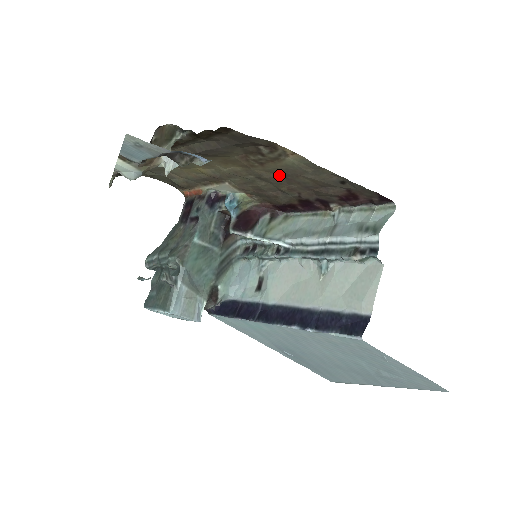
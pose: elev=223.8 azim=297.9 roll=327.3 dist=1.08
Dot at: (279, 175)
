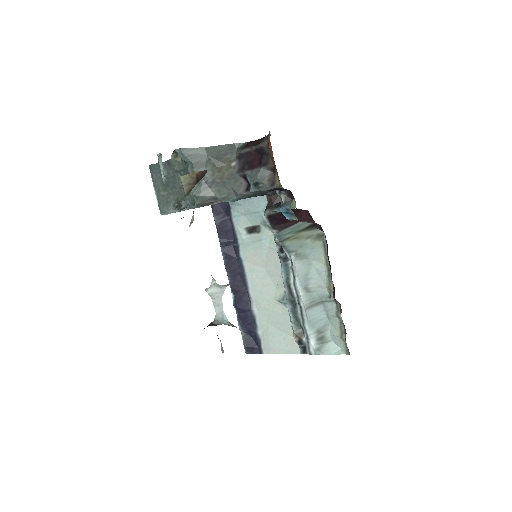
Dot at: occluded
